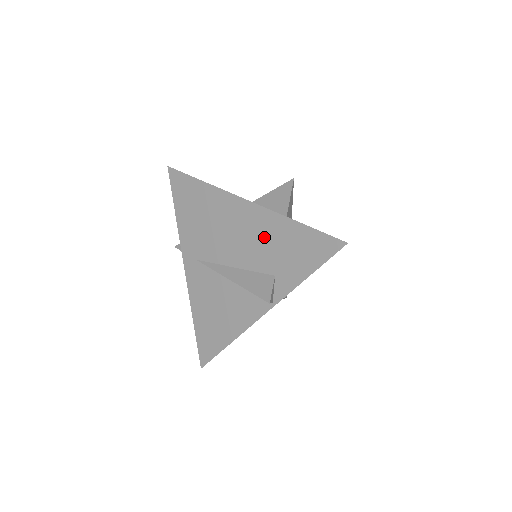
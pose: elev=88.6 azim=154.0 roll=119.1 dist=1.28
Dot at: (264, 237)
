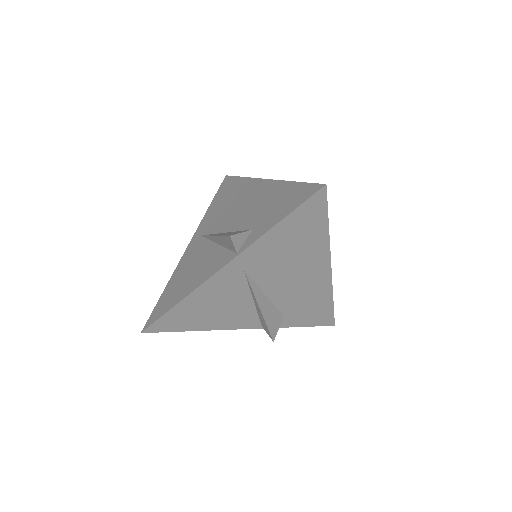
Dot at: (262, 201)
